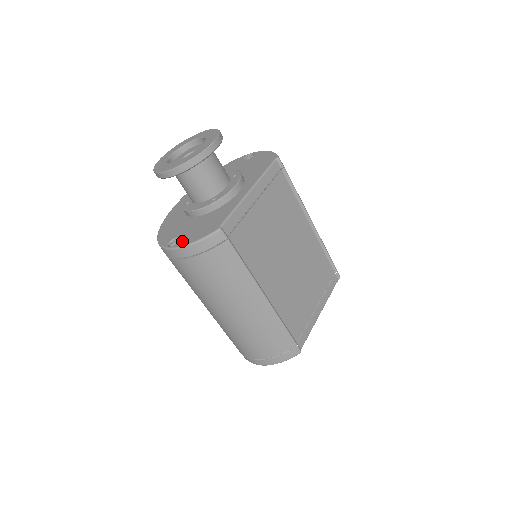
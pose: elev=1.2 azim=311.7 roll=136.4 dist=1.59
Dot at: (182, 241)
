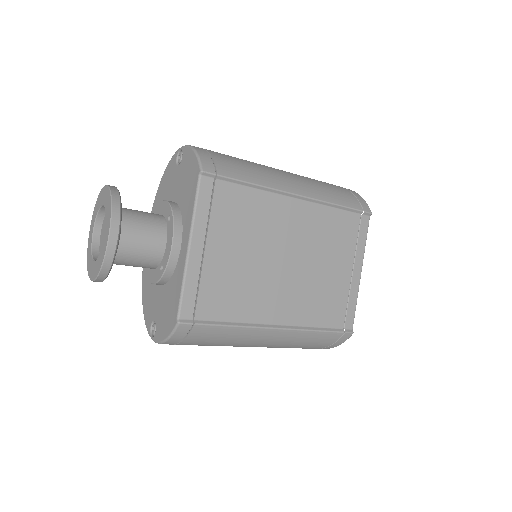
Dot at: (157, 333)
